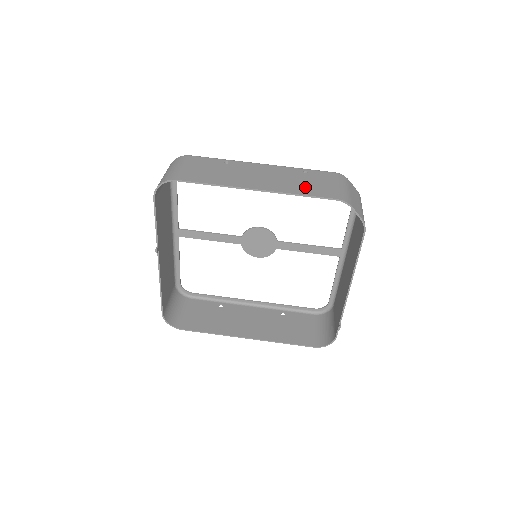
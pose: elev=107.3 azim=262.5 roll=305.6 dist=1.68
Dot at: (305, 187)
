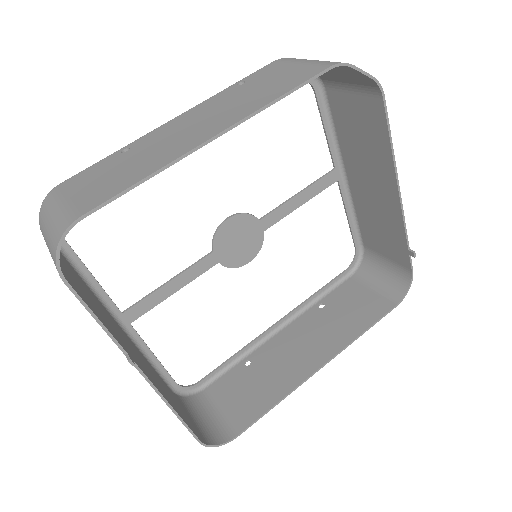
Dot at: (271, 89)
